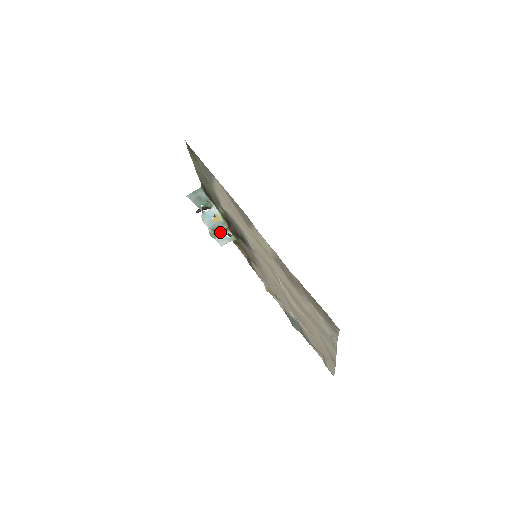
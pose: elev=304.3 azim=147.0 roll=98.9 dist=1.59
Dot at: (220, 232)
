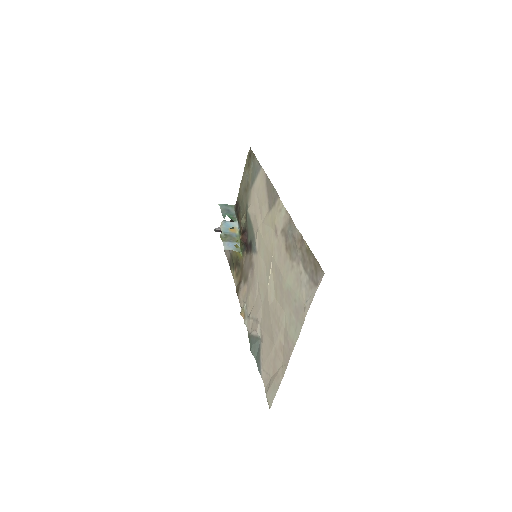
Dot at: (230, 240)
